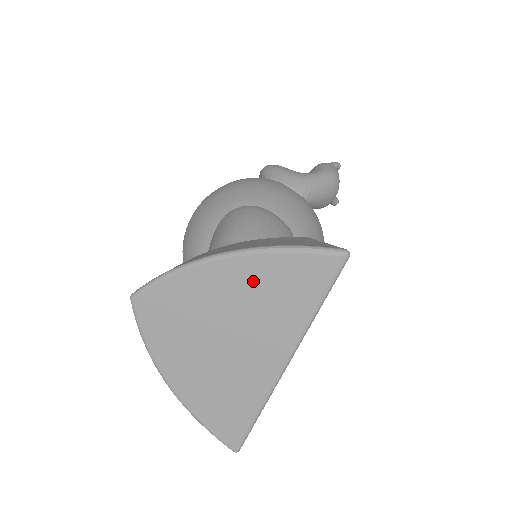
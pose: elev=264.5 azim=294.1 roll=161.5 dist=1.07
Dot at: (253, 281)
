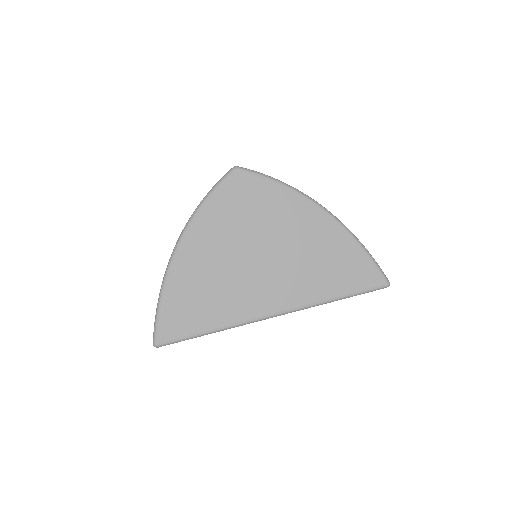
Dot at: (322, 241)
